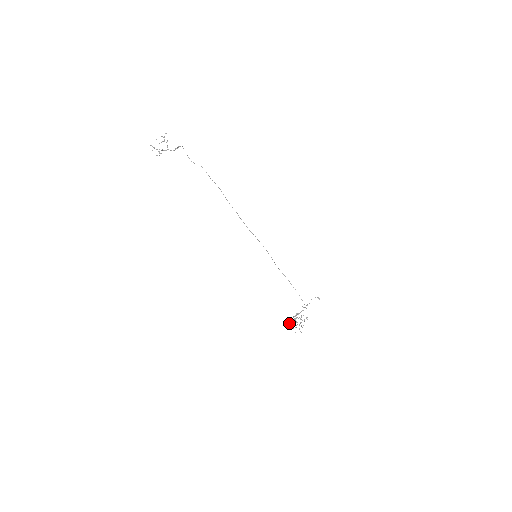
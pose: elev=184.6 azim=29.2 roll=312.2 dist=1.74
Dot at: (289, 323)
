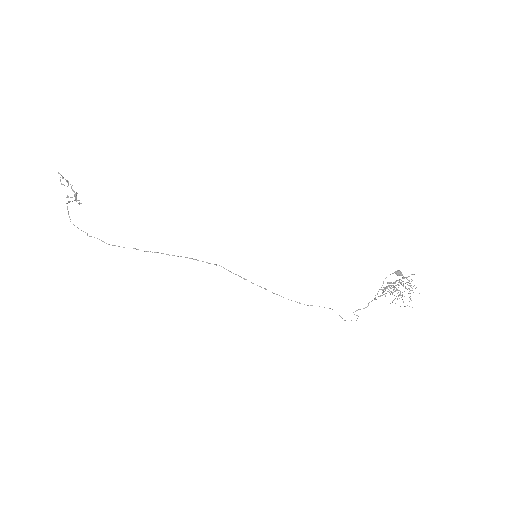
Dot at: (385, 293)
